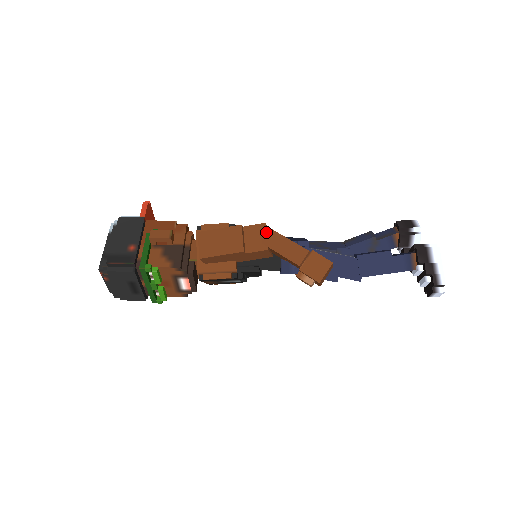
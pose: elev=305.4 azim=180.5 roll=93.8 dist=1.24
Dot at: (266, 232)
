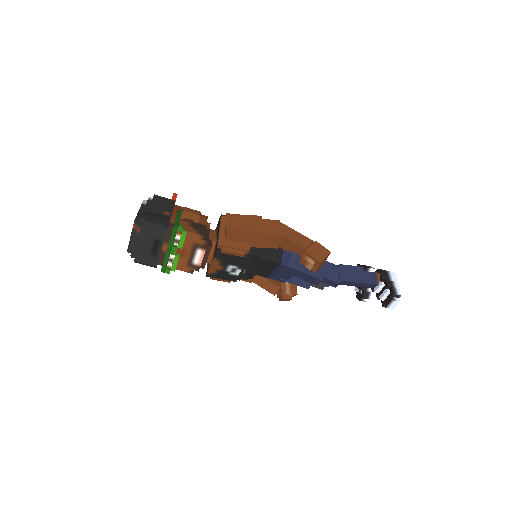
Dot at: (280, 225)
